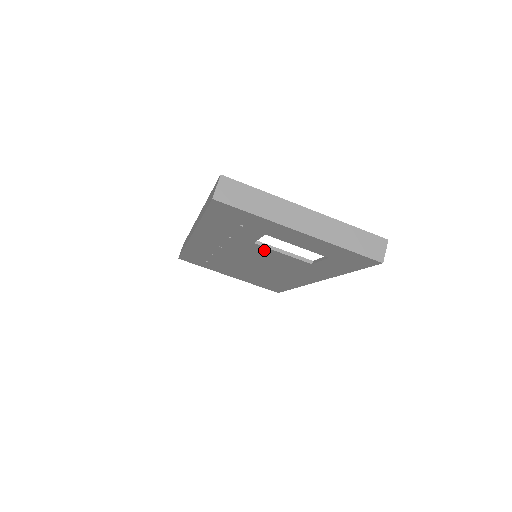
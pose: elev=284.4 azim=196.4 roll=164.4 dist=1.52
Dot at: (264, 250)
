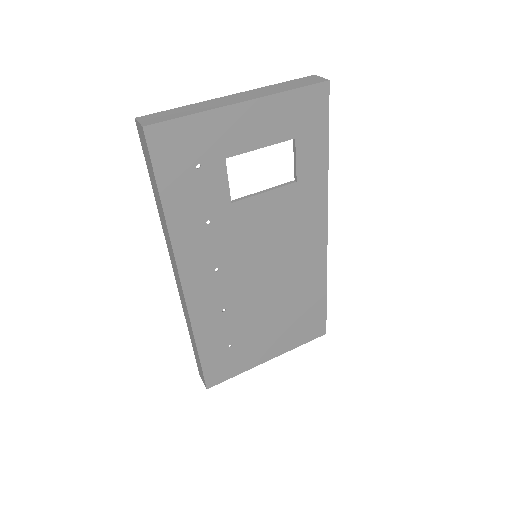
Dot at: (248, 210)
